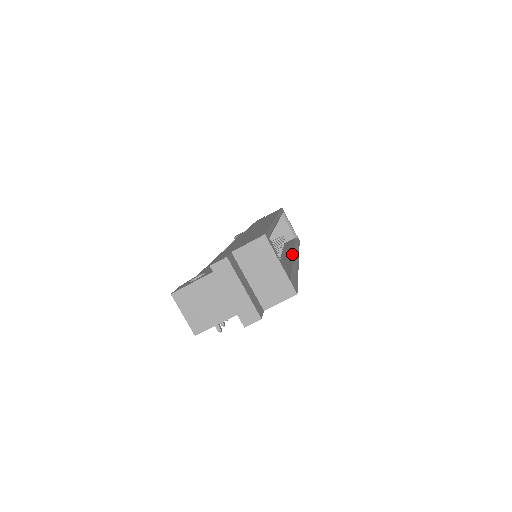
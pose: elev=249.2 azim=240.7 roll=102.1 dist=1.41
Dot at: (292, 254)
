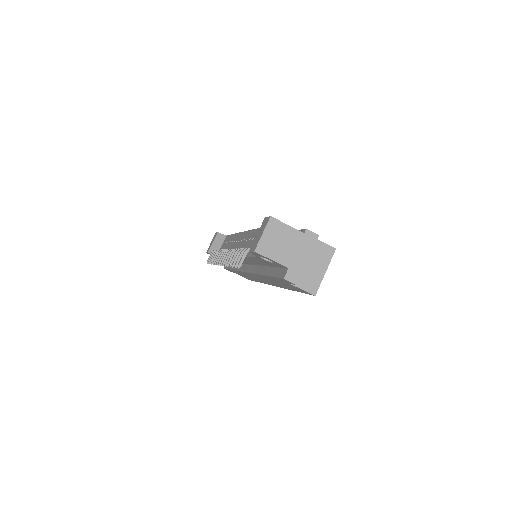
Dot at: occluded
